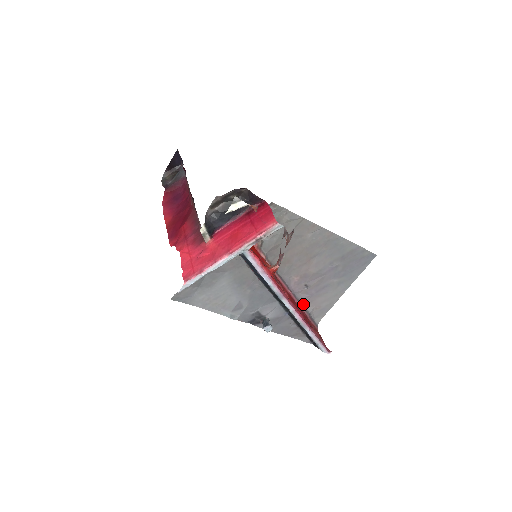
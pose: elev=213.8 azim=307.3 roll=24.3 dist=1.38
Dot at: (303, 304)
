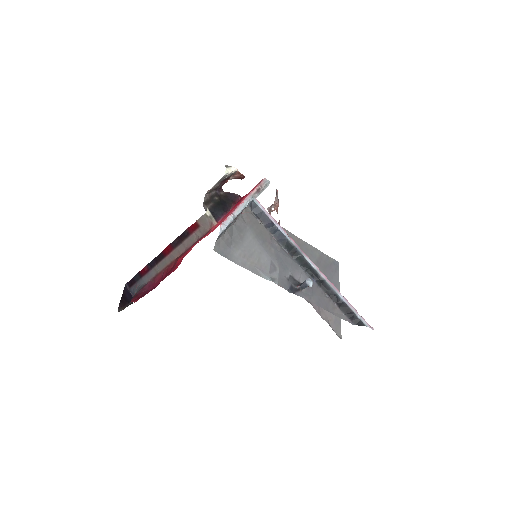
Dot at: (317, 312)
